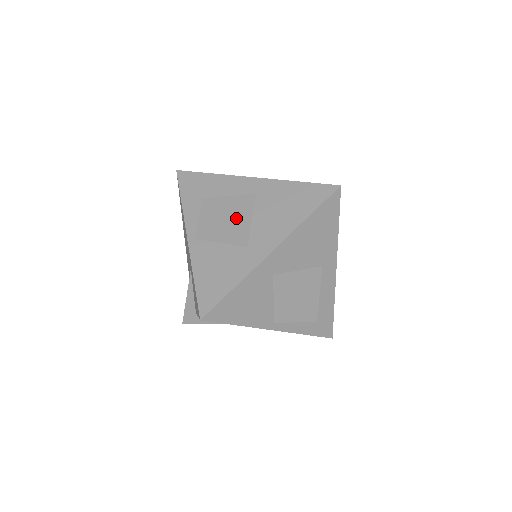
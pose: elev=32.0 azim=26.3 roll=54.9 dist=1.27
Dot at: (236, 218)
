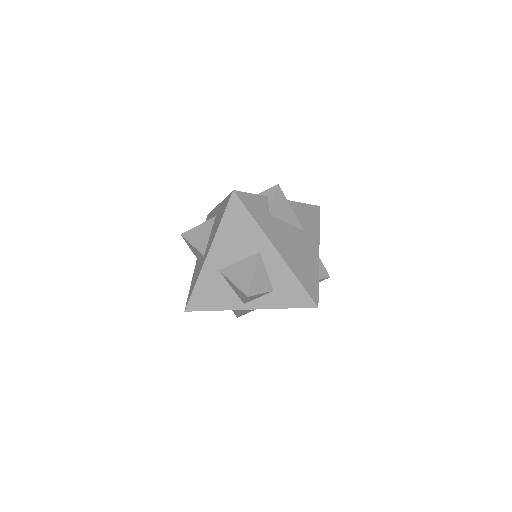
Dot at: (199, 239)
